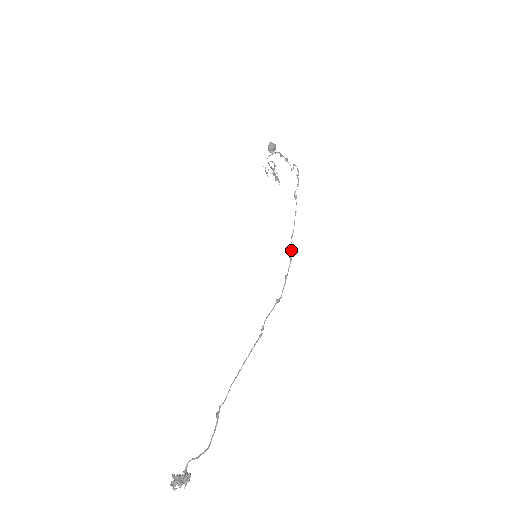
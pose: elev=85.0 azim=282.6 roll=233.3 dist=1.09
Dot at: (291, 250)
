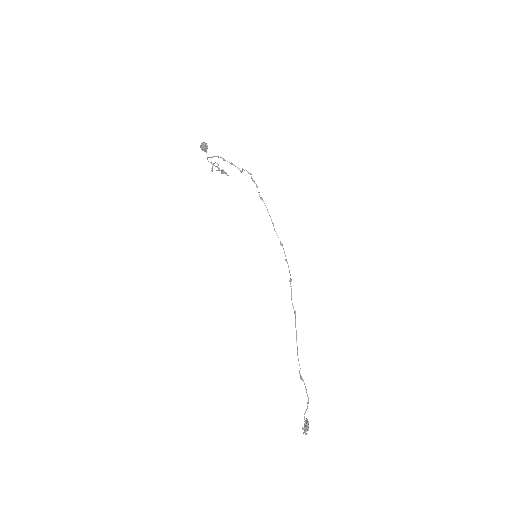
Dot at: occluded
